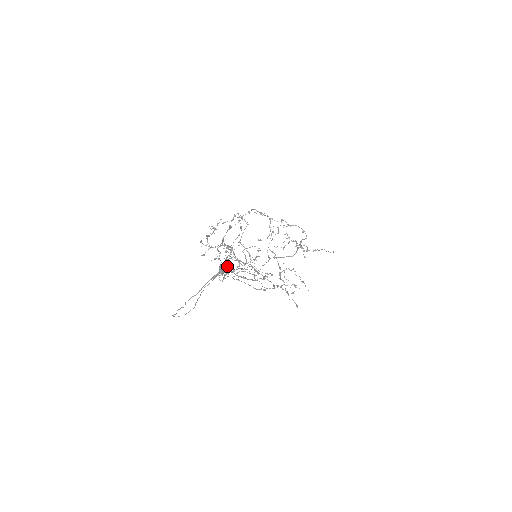
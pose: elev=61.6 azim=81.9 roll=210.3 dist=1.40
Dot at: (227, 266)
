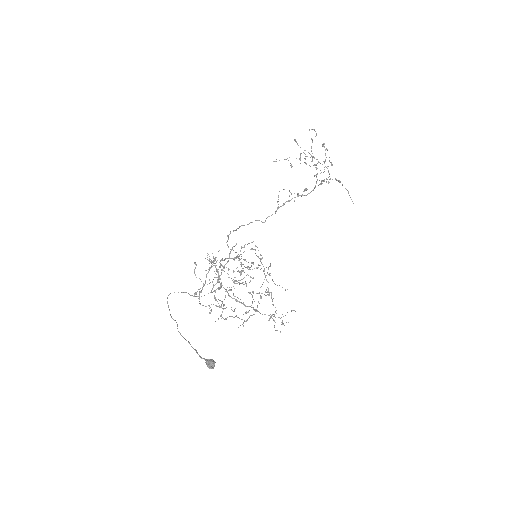
Dot at: (212, 368)
